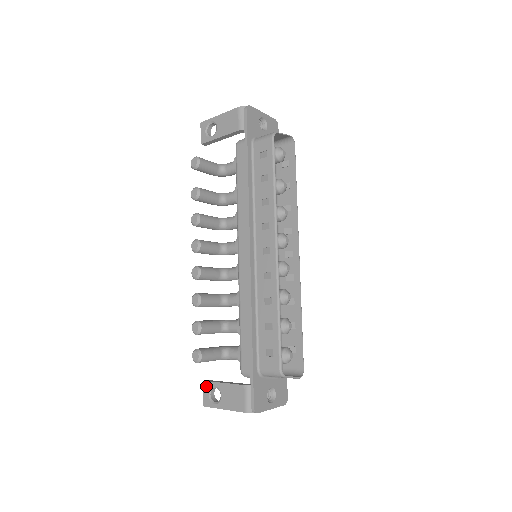
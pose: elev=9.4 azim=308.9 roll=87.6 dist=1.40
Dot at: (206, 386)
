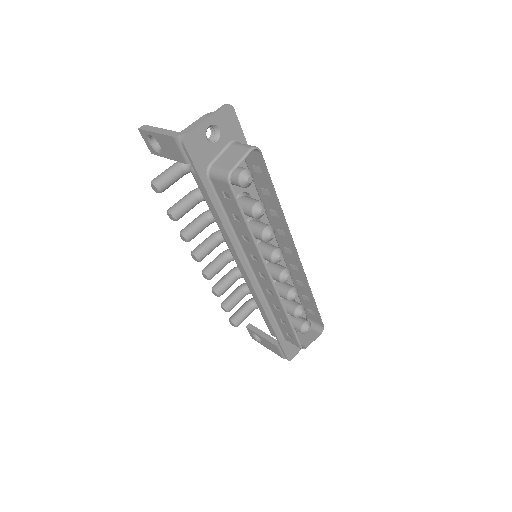
Dot at: (249, 330)
